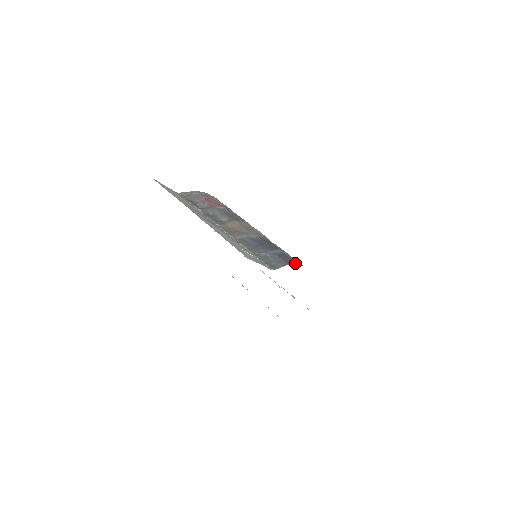
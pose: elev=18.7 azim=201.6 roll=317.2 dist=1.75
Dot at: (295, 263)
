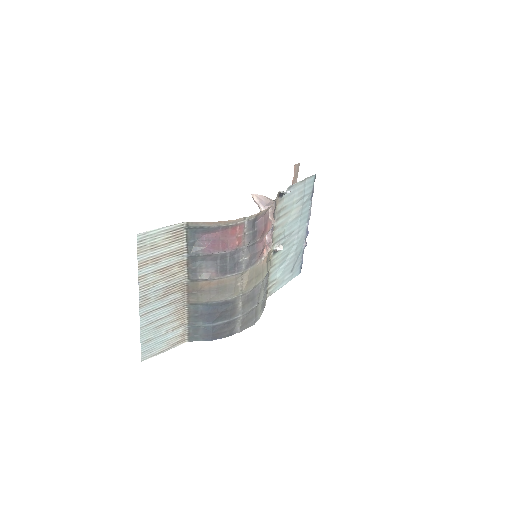
Dot at: (225, 336)
